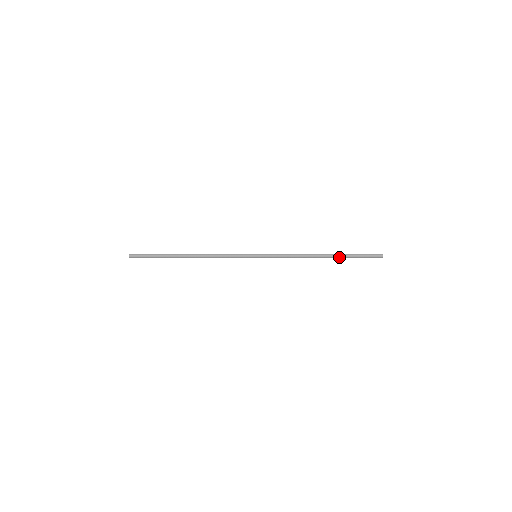
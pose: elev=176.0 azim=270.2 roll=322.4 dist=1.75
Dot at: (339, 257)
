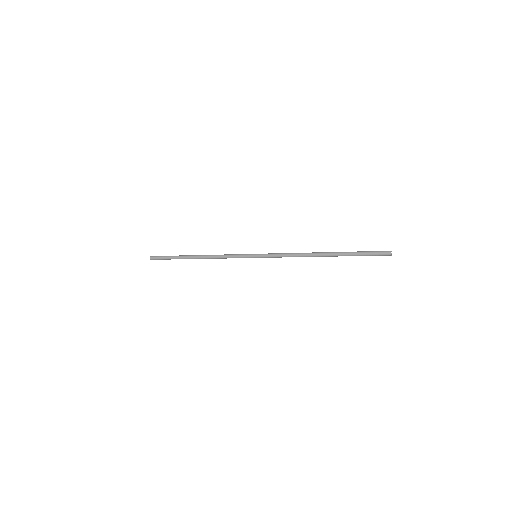
Dot at: occluded
